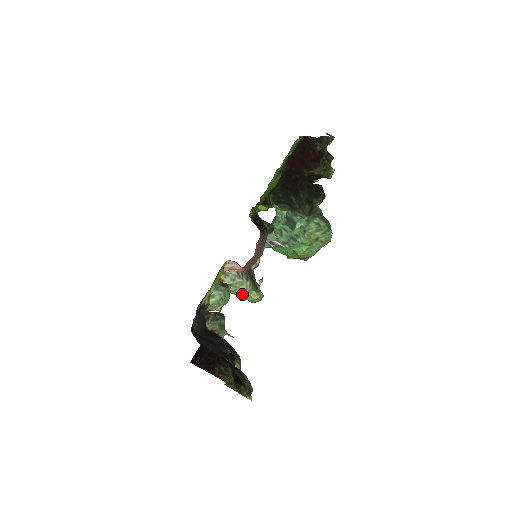
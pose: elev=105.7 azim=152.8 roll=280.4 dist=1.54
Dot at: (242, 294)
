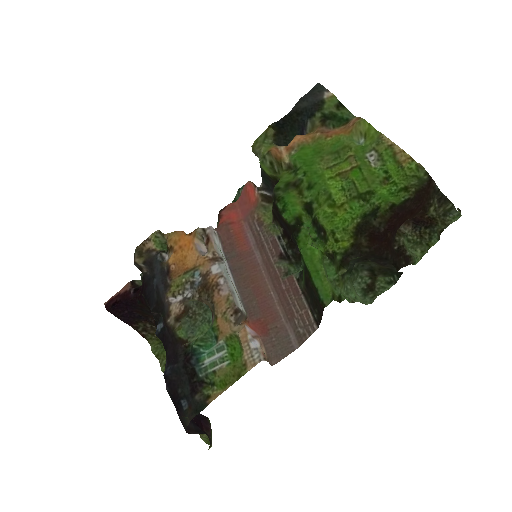
Dot at: occluded
